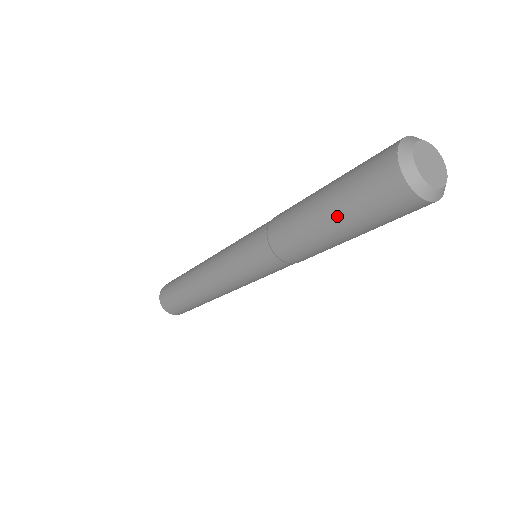
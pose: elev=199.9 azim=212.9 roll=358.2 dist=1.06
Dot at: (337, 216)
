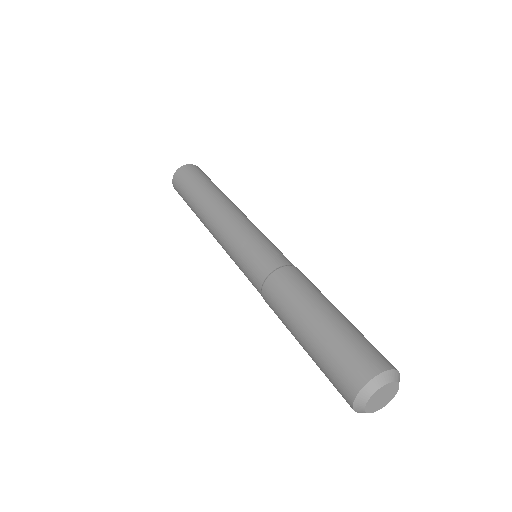
Dot at: occluded
